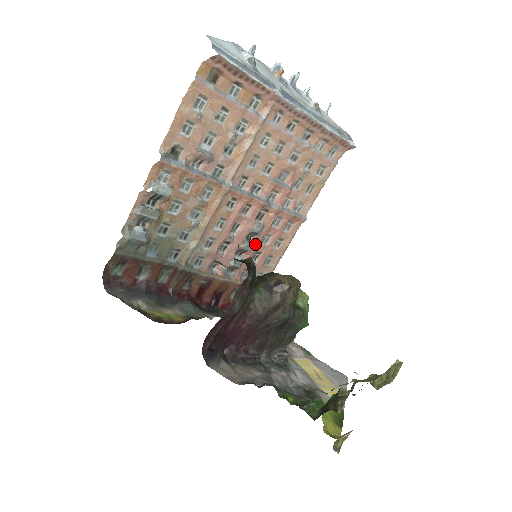
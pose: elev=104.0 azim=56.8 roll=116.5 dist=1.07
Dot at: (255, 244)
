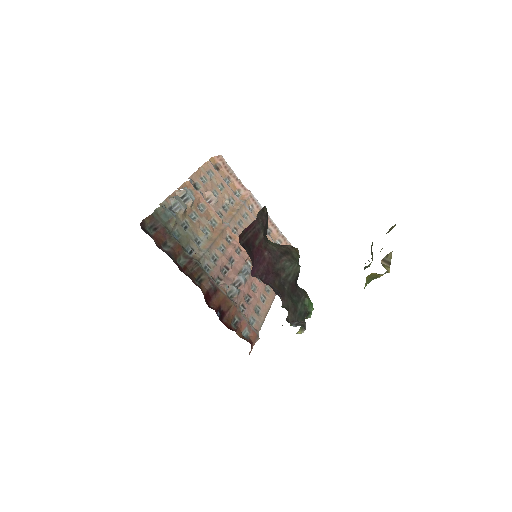
Dot at: (247, 283)
